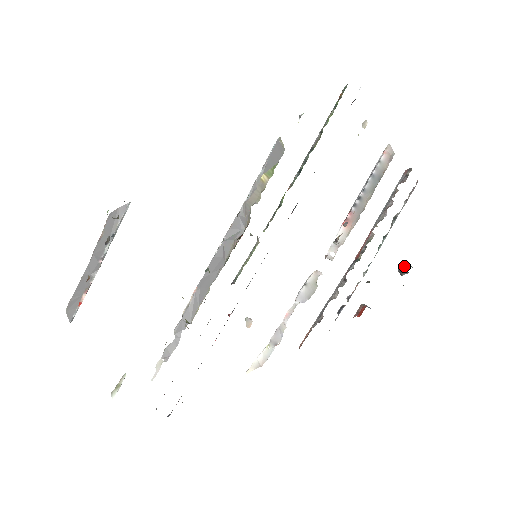
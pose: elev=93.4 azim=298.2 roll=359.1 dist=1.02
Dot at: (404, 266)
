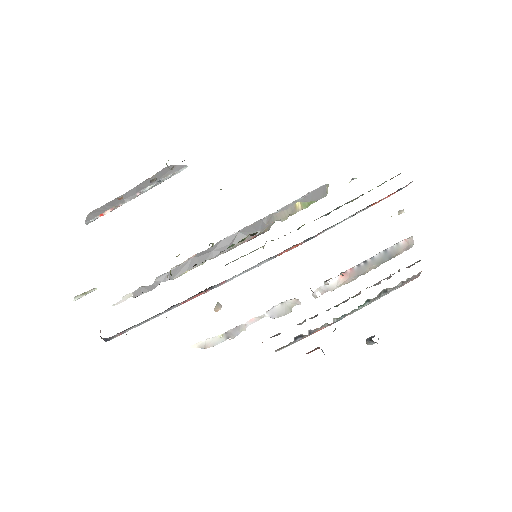
Dot at: (372, 336)
